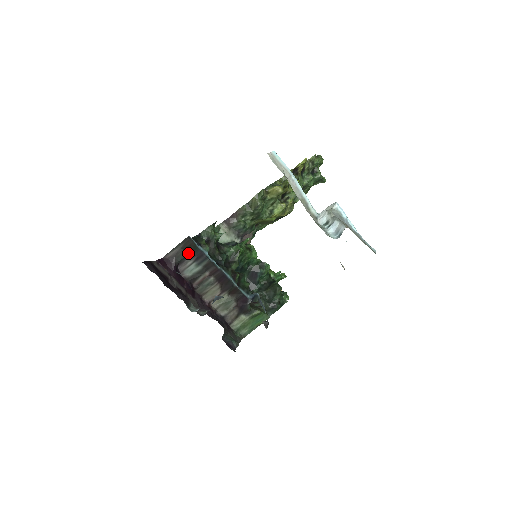
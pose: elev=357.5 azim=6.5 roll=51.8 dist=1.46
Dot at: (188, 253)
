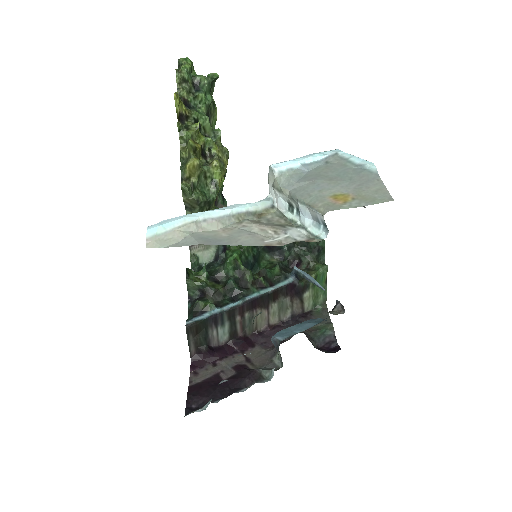
Dot at: (203, 332)
